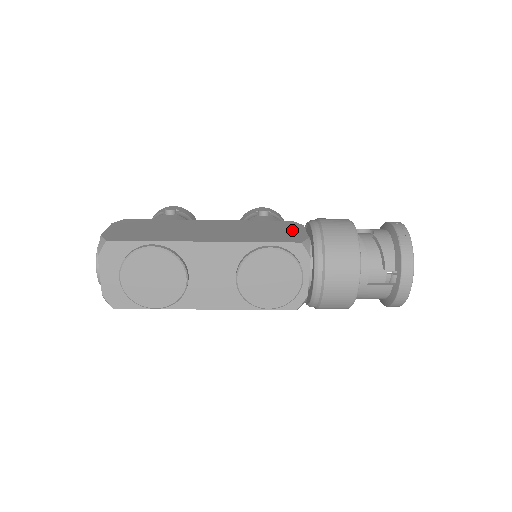
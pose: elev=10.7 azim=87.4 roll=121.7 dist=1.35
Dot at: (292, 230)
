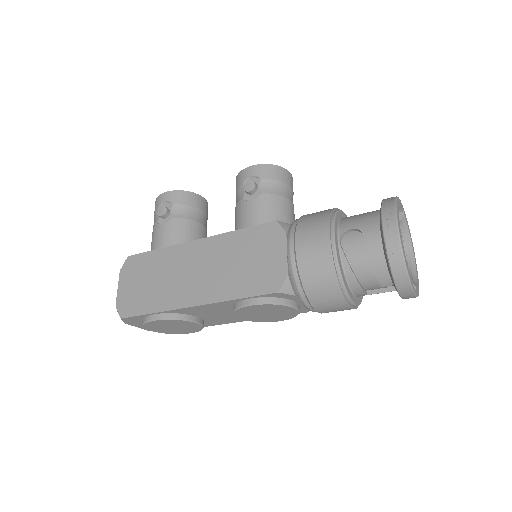
Dot at: (272, 254)
